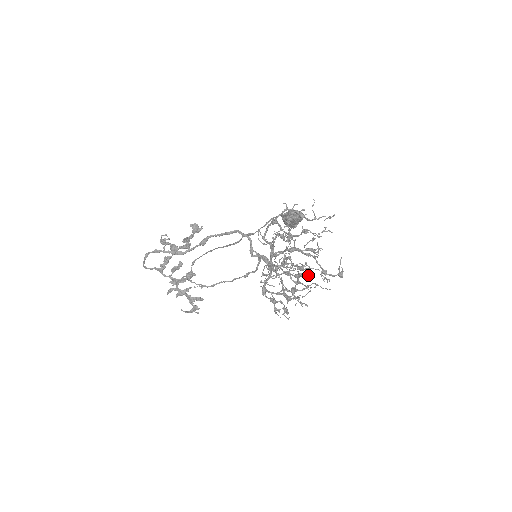
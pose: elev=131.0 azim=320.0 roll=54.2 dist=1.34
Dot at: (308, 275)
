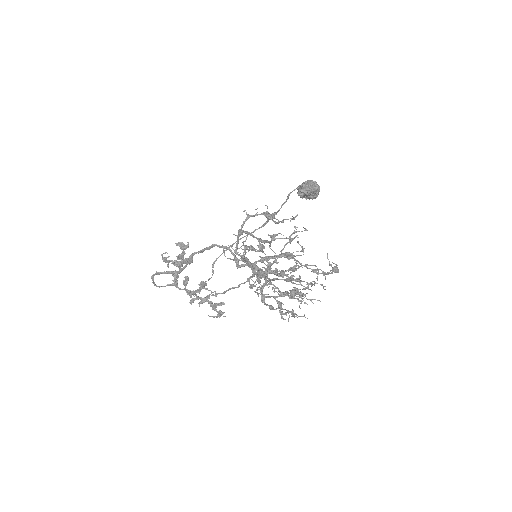
Dot at: occluded
